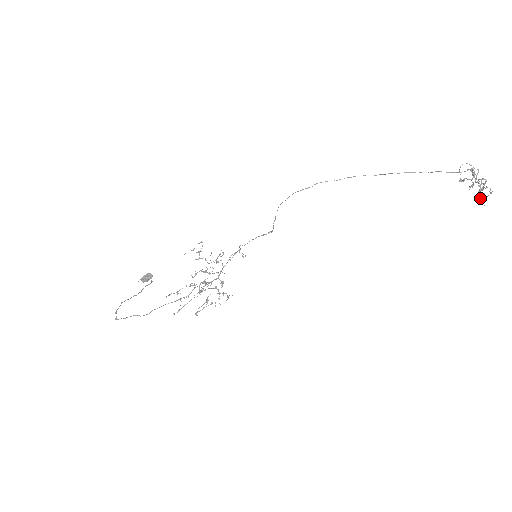
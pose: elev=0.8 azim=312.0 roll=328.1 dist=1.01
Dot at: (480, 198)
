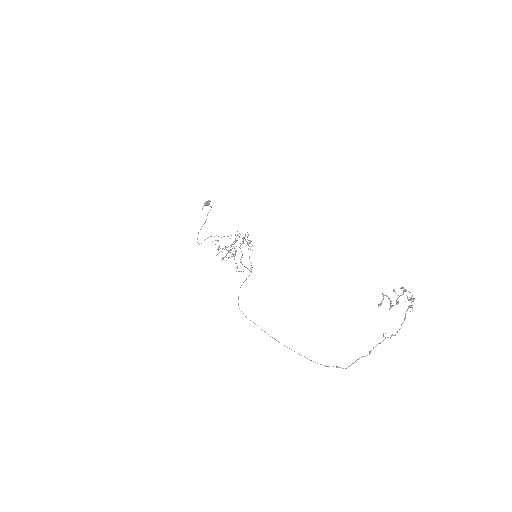
Dot at: occluded
